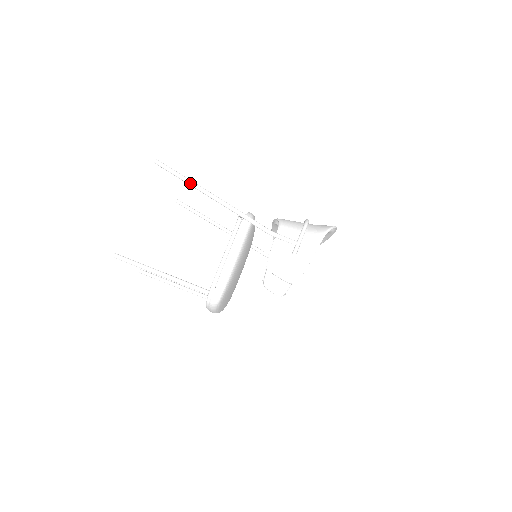
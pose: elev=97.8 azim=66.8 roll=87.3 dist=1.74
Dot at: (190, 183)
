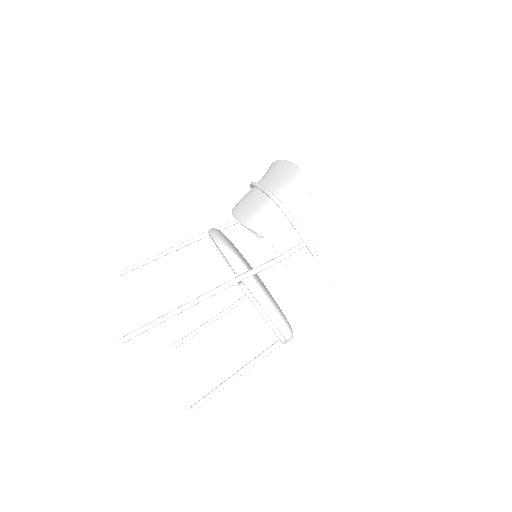
Dot at: (171, 317)
